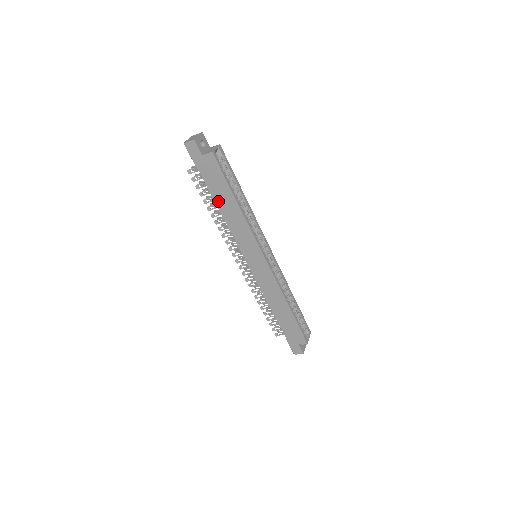
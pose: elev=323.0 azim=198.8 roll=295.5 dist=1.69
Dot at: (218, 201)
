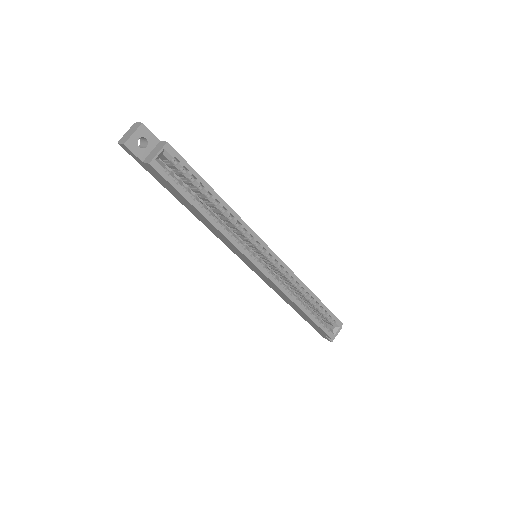
Dot at: (186, 206)
